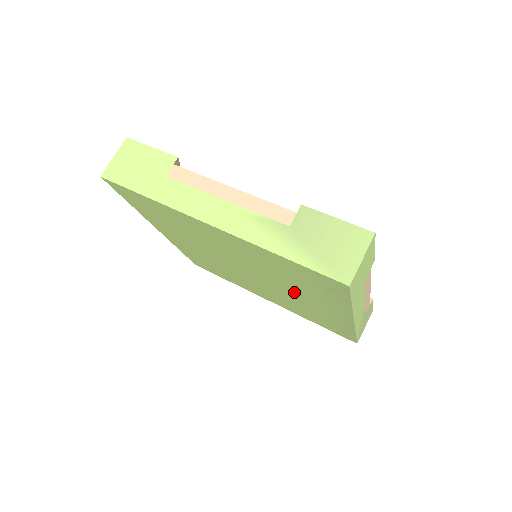
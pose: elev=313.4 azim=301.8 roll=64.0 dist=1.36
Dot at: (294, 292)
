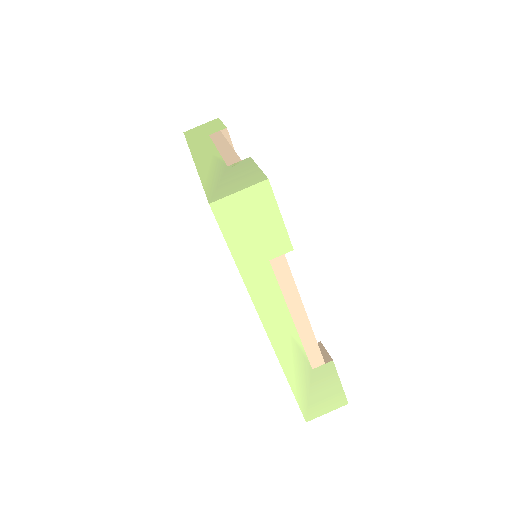
Dot at: occluded
